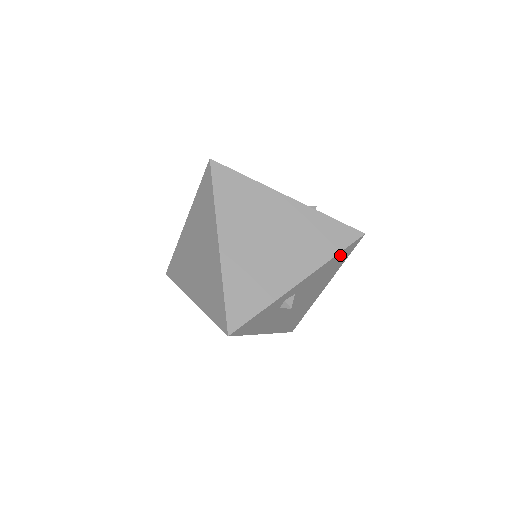
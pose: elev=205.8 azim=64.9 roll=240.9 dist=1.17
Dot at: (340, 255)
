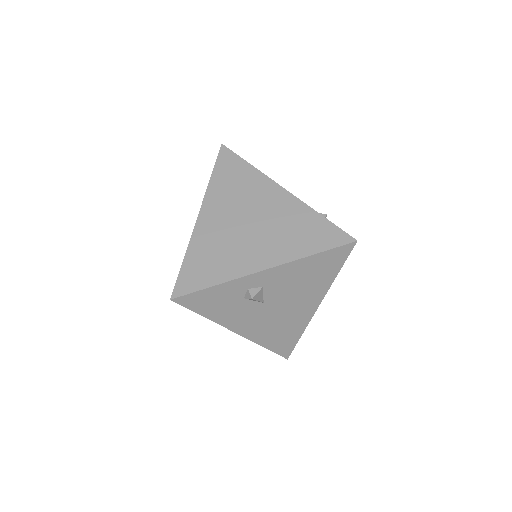
Dot at: (323, 258)
